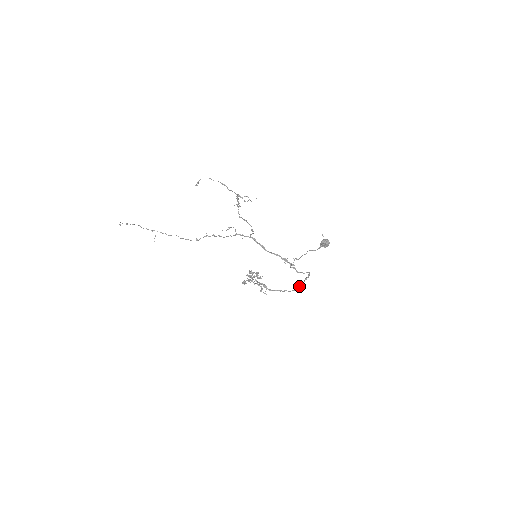
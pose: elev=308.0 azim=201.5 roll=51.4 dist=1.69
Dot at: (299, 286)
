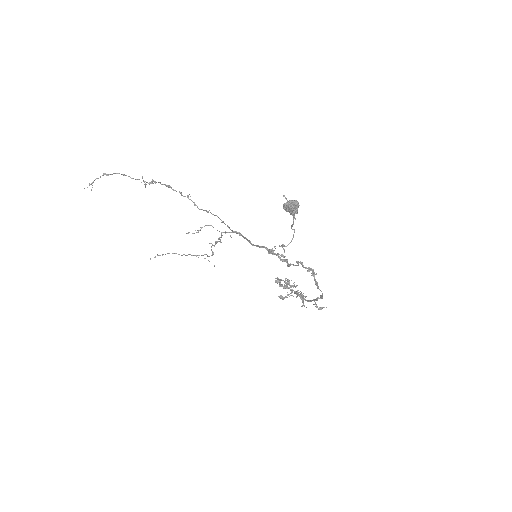
Dot at: occluded
